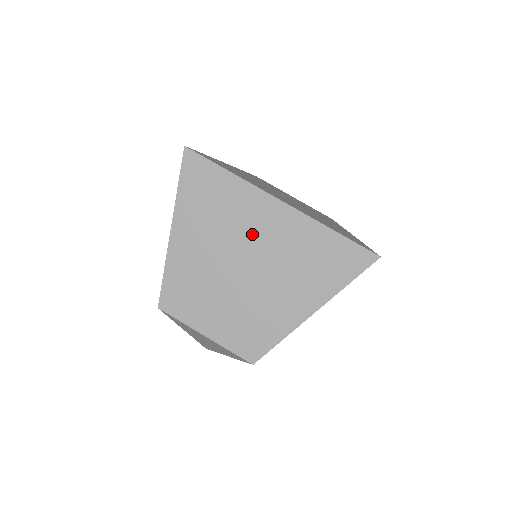
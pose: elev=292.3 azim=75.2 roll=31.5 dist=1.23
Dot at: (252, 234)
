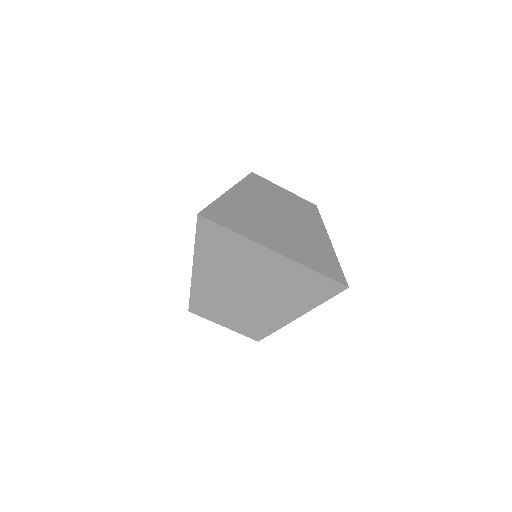
Dot at: (255, 272)
